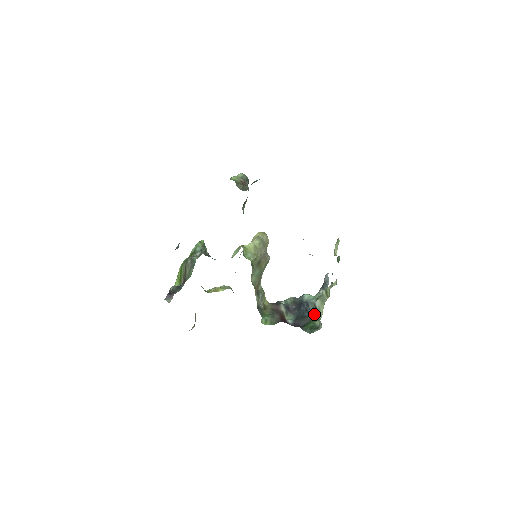
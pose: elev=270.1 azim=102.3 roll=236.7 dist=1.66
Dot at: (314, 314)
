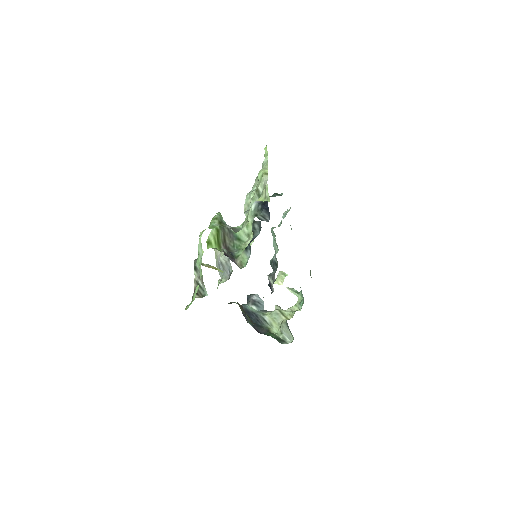
Dot at: (268, 327)
